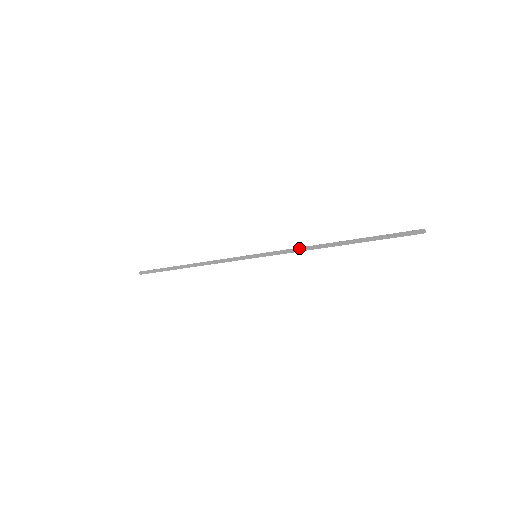
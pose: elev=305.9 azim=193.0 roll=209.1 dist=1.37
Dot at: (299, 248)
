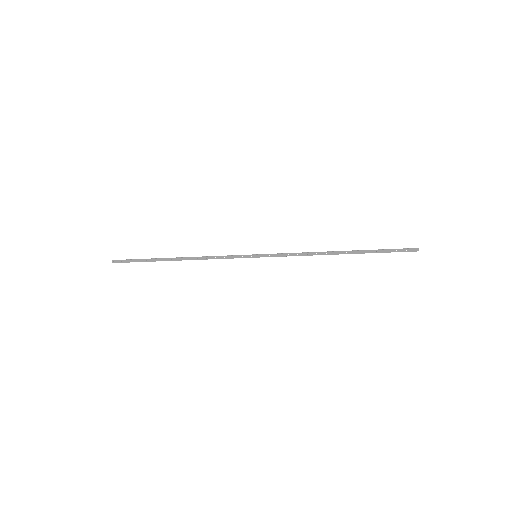
Dot at: (302, 254)
